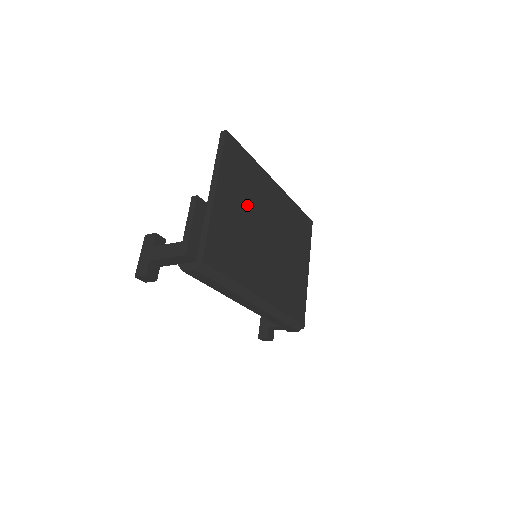
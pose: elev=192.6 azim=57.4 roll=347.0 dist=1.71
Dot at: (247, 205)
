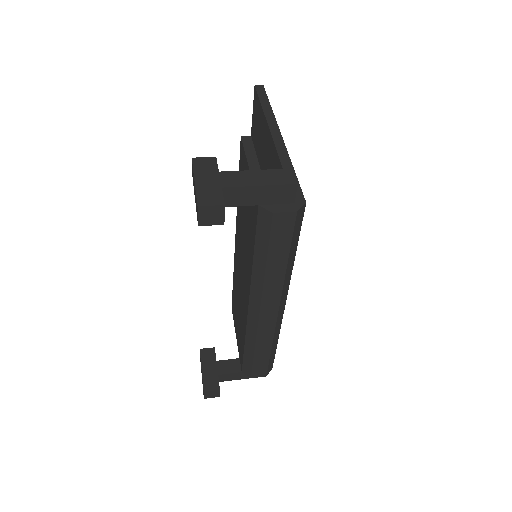
Dot at: occluded
